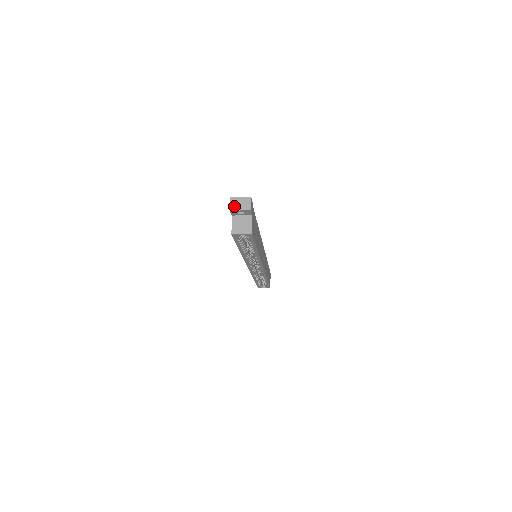
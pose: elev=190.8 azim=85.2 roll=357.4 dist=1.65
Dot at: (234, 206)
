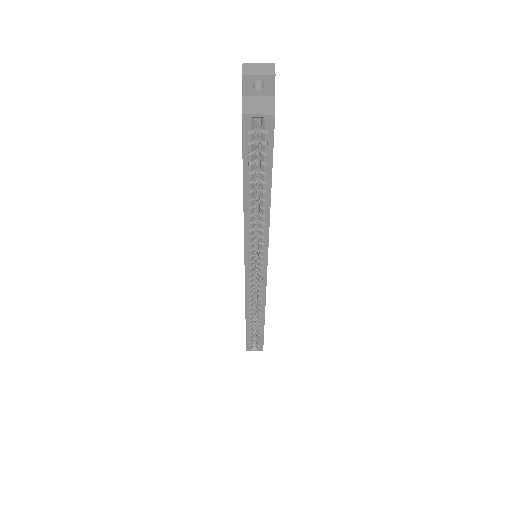
Dot at: (249, 71)
